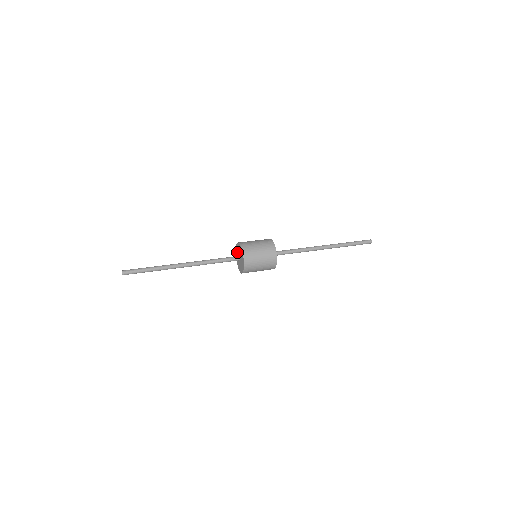
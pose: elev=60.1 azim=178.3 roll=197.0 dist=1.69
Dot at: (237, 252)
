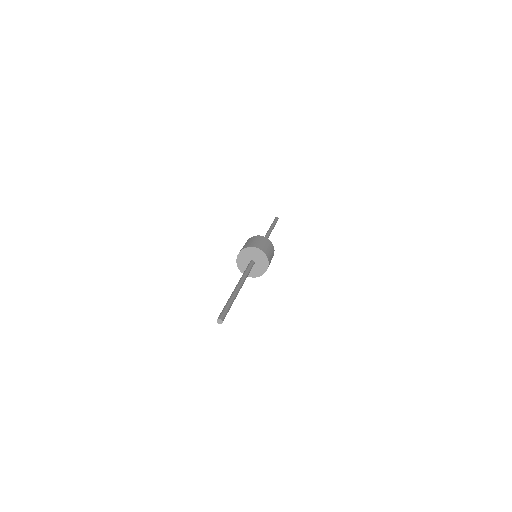
Dot at: (247, 254)
